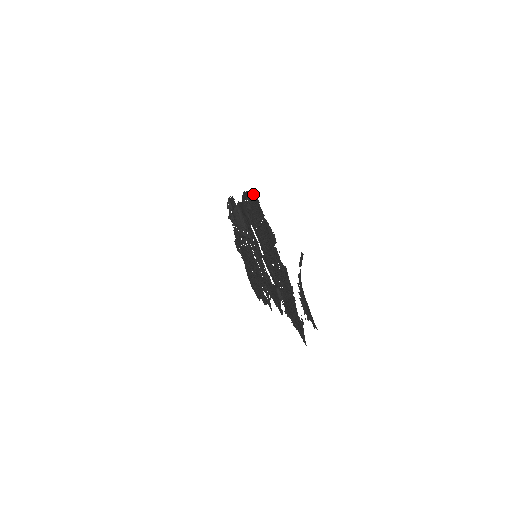
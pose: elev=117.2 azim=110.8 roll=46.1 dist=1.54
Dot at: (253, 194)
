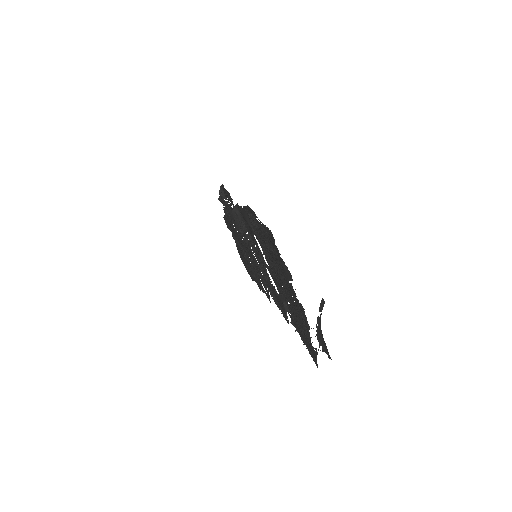
Dot at: (266, 228)
